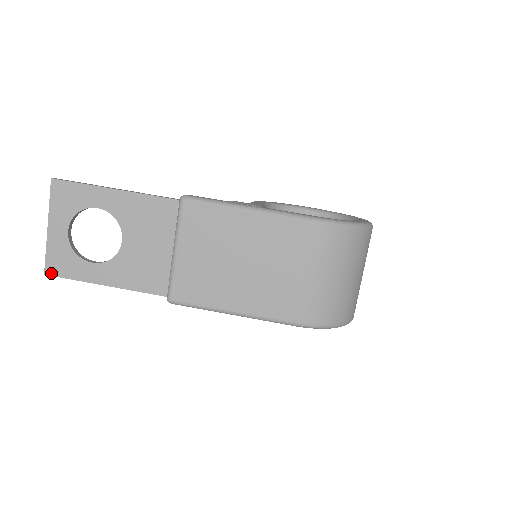
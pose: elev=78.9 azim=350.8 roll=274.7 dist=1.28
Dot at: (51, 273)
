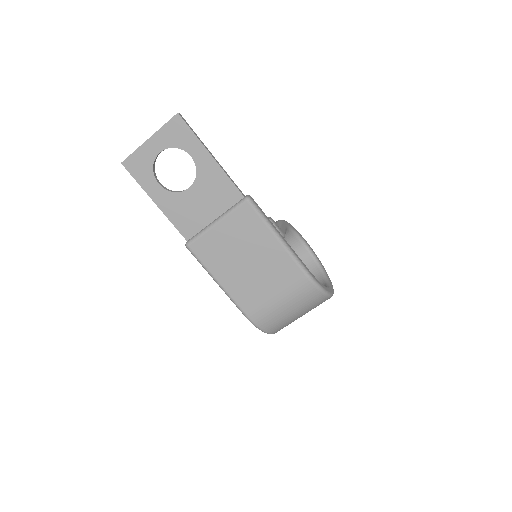
Dot at: (126, 166)
